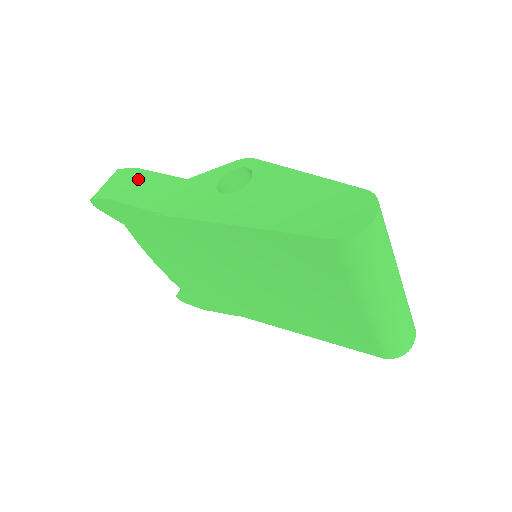
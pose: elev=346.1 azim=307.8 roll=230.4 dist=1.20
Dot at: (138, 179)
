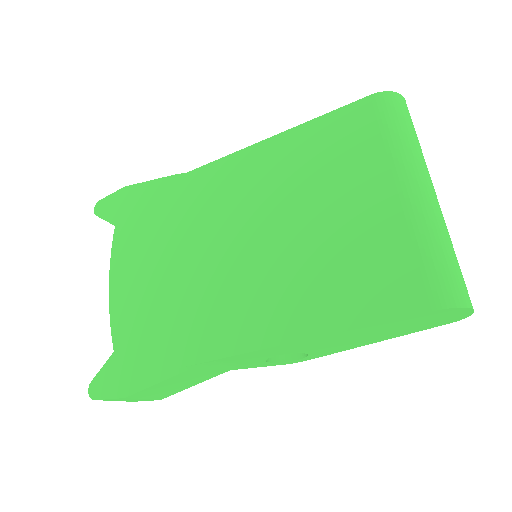
Dot at: occluded
